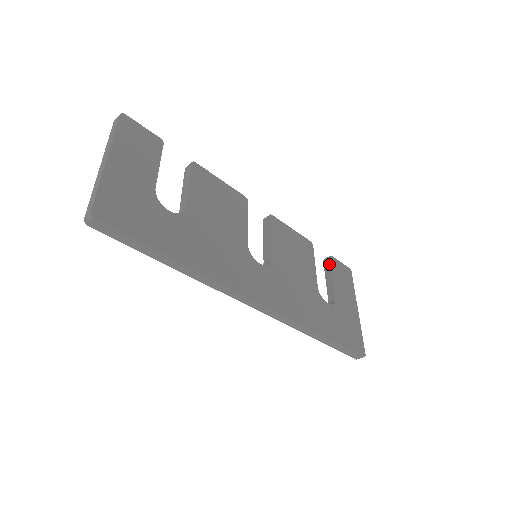
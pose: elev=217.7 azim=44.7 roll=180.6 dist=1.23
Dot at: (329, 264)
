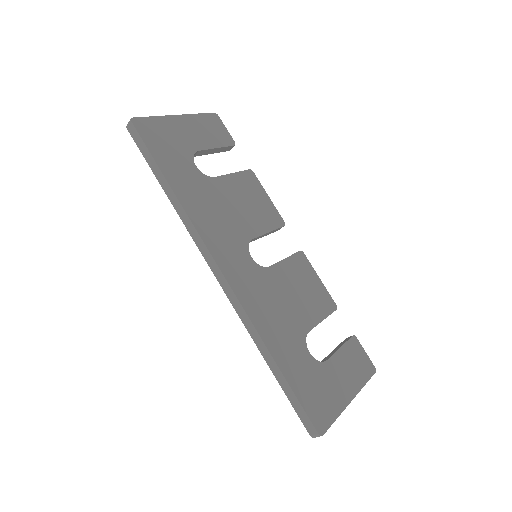
Dot at: (347, 340)
